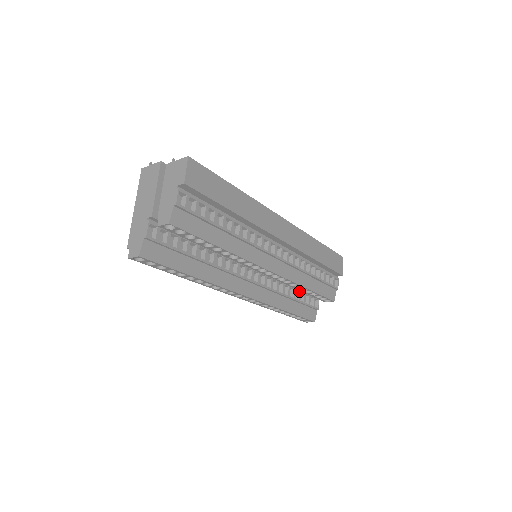
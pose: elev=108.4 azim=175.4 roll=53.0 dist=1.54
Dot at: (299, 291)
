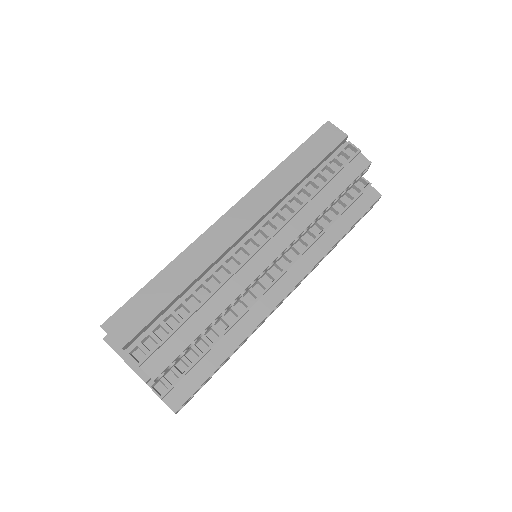
Dot at: occluded
